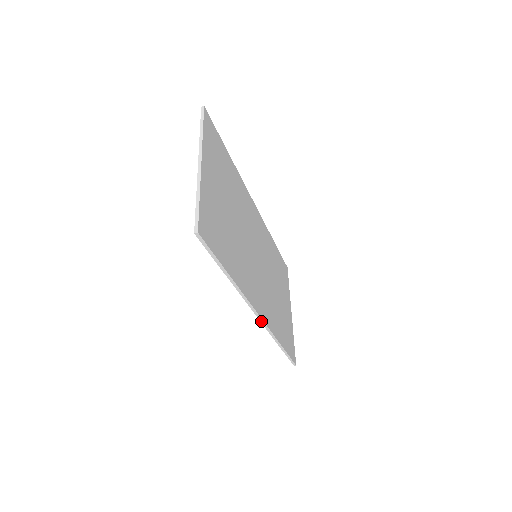
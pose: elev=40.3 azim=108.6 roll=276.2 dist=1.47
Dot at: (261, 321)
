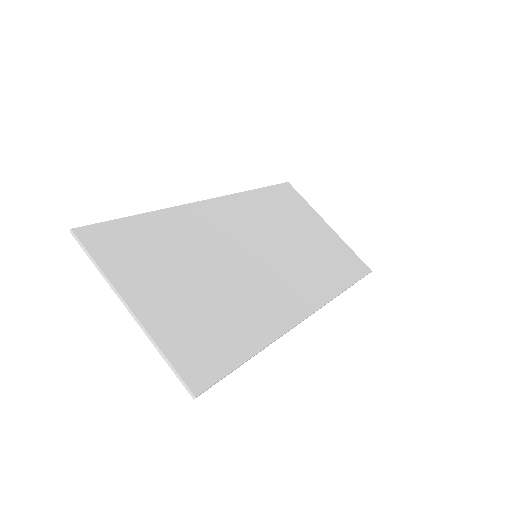
Dot at: (313, 313)
